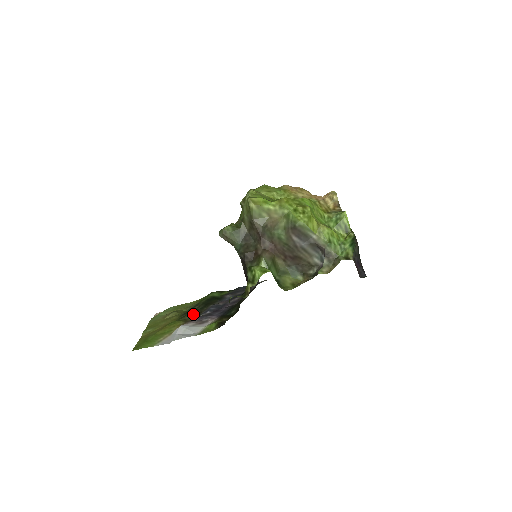
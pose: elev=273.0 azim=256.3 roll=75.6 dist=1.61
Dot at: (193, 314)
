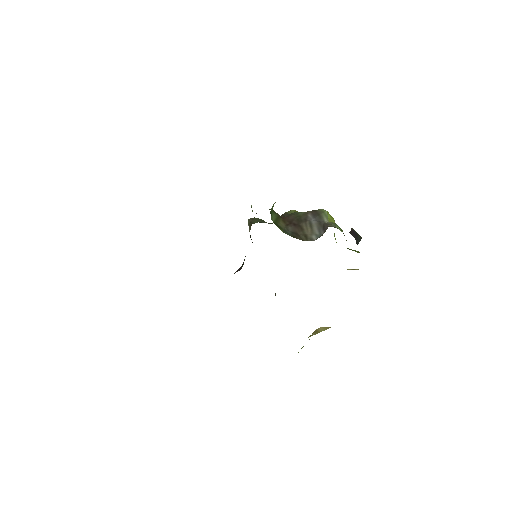
Dot at: occluded
